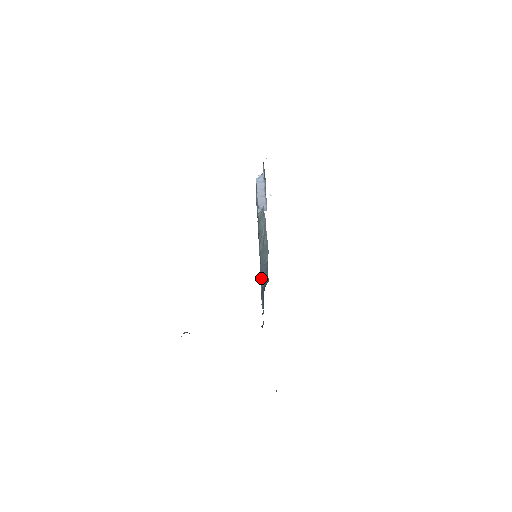
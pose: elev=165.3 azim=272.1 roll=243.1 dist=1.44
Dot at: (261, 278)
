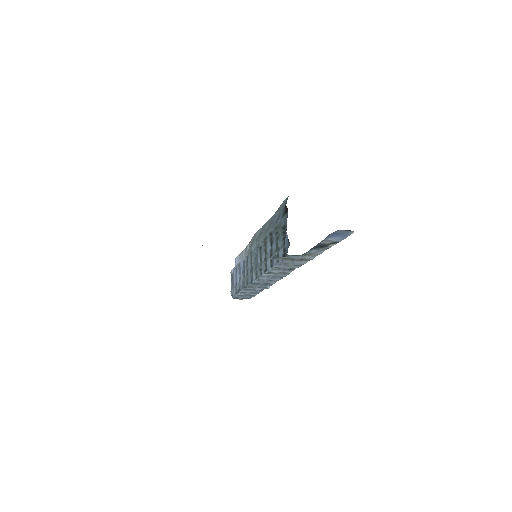
Dot at: (268, 255)
